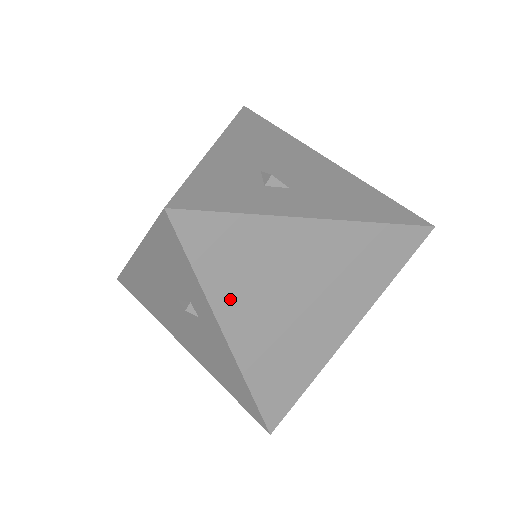
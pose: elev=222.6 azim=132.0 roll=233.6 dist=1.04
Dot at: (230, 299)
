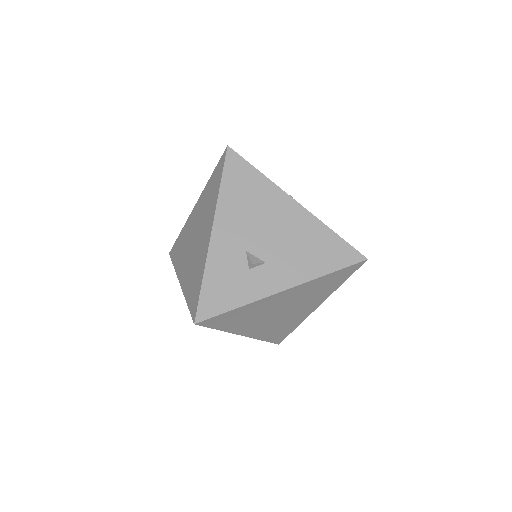
Dot at: (240, 327)
